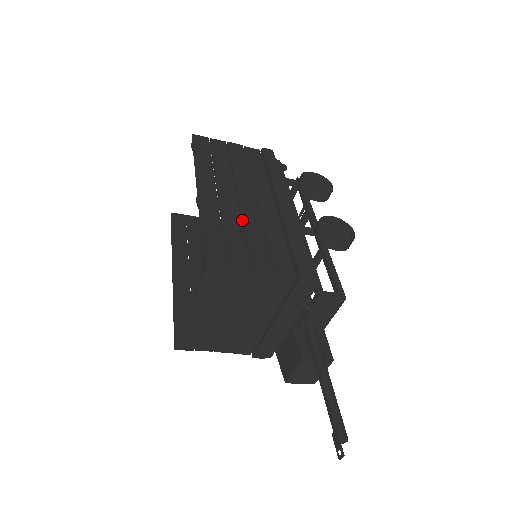
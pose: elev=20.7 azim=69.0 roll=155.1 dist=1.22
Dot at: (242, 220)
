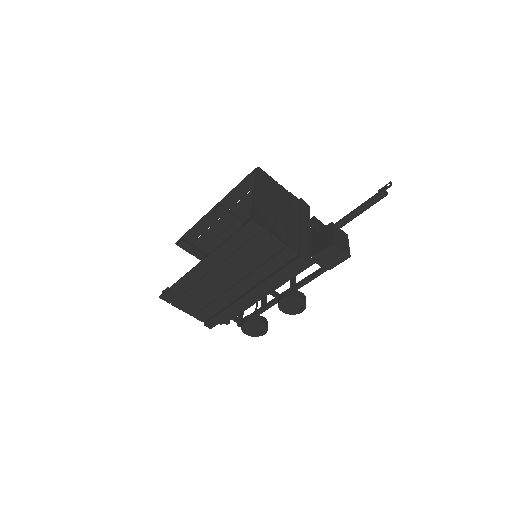
Dot at: (248, 209)
